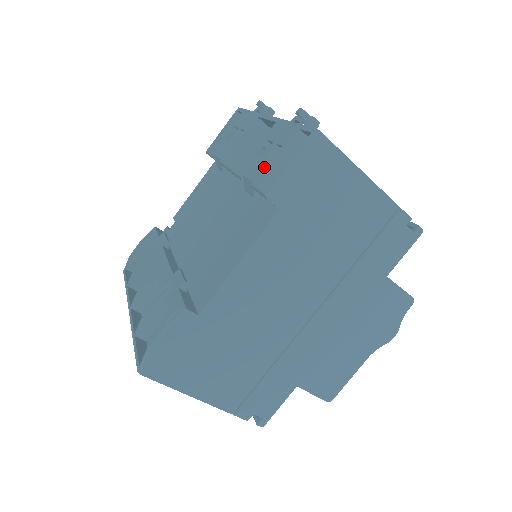
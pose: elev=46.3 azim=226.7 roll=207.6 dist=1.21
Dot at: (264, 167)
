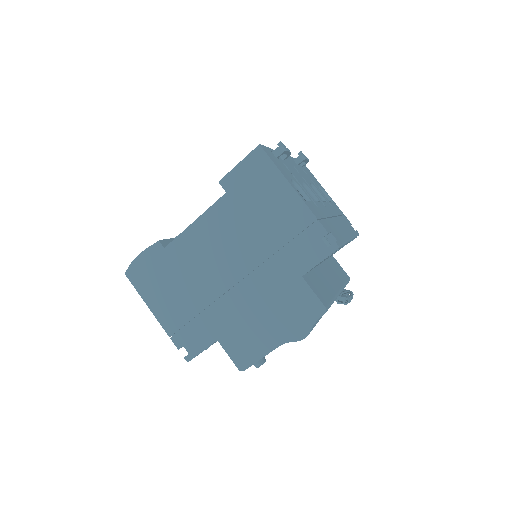
Dot at: occluded
